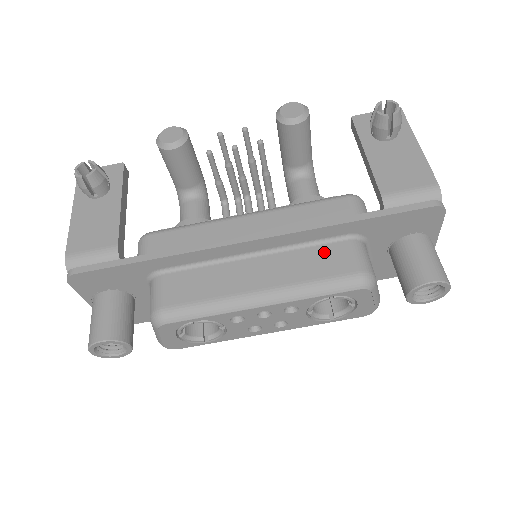
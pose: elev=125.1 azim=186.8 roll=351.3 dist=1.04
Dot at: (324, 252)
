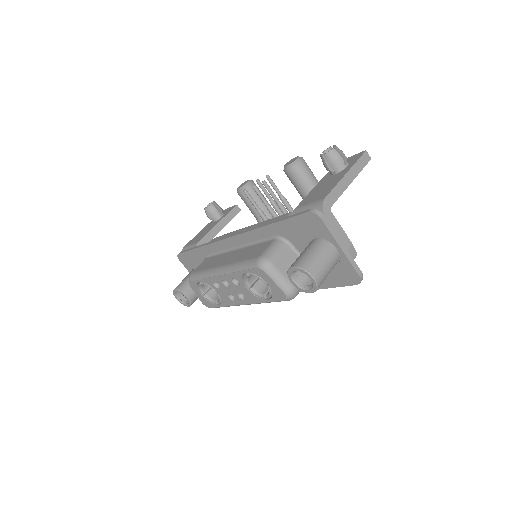
Dot at: (259, 246)
